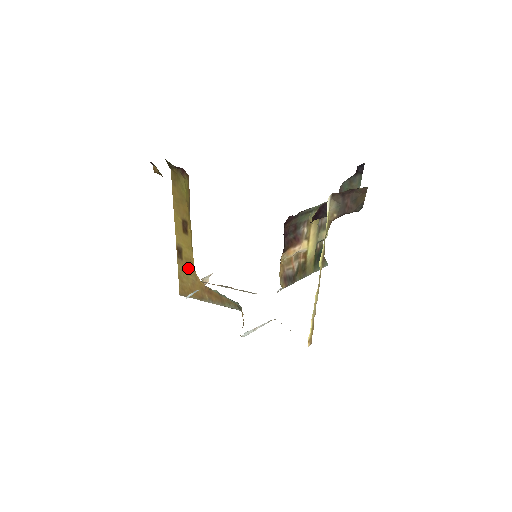
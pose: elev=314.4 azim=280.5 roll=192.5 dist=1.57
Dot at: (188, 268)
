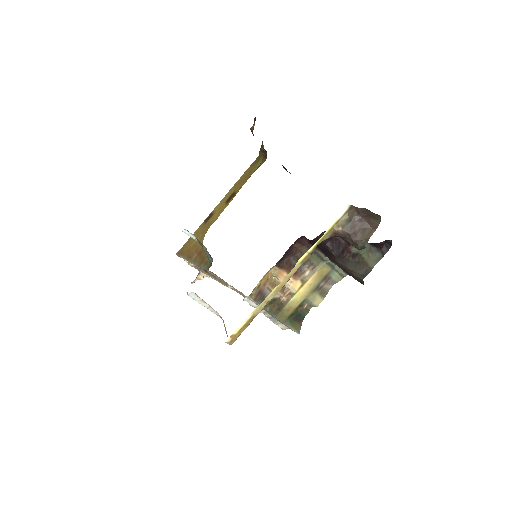
Dot at: (203, 231)
